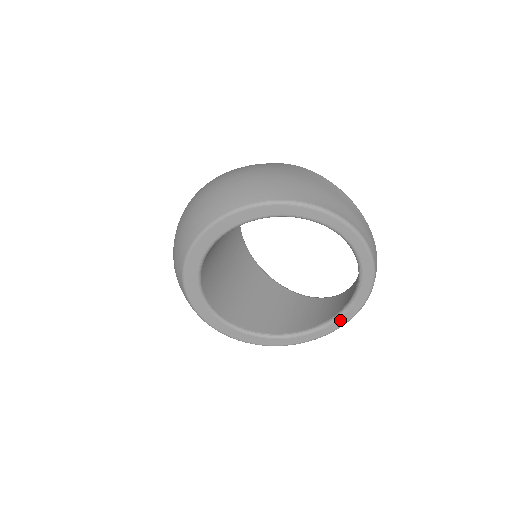
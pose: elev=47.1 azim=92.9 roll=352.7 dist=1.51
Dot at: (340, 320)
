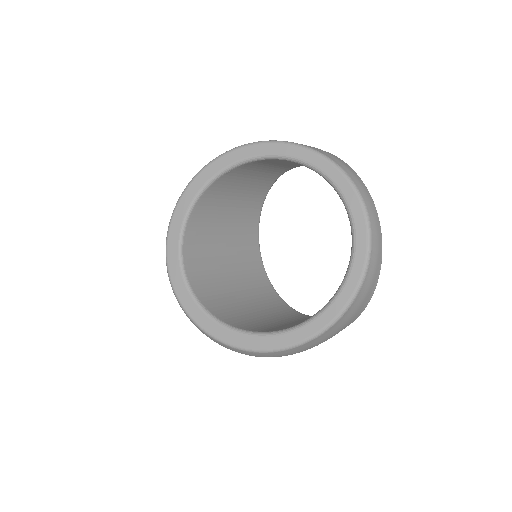
Dot at: (349, 282)
